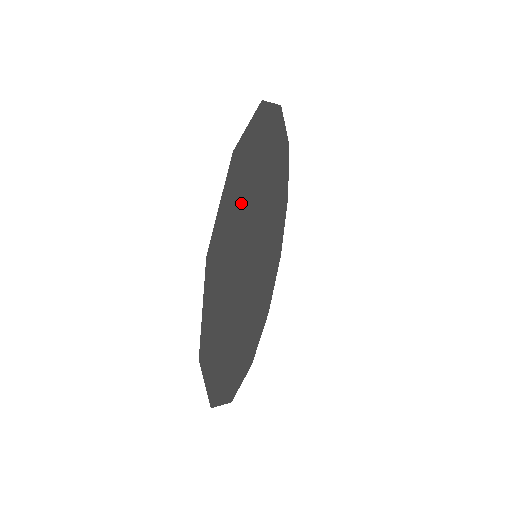
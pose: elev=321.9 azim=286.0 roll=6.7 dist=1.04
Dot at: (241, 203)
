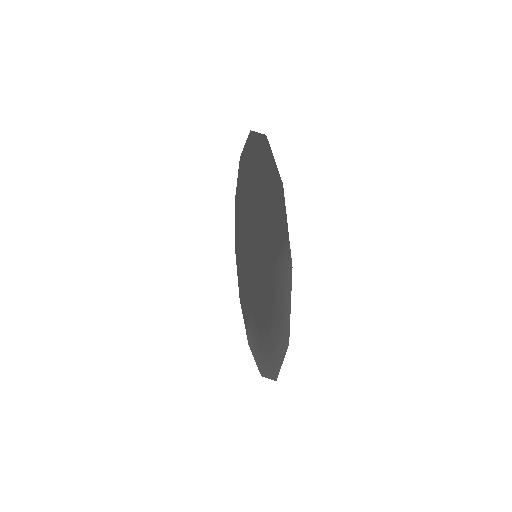
Dot at: (276, 267)
